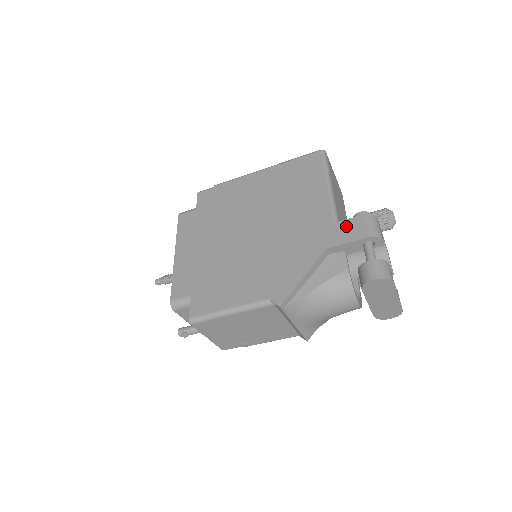
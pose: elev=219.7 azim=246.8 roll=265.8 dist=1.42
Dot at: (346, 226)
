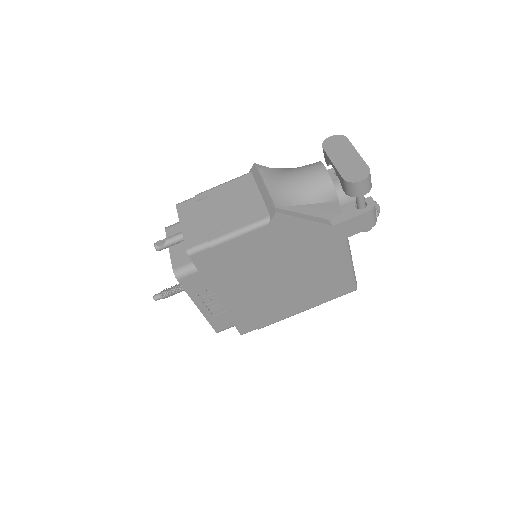
Dot at: occluded
